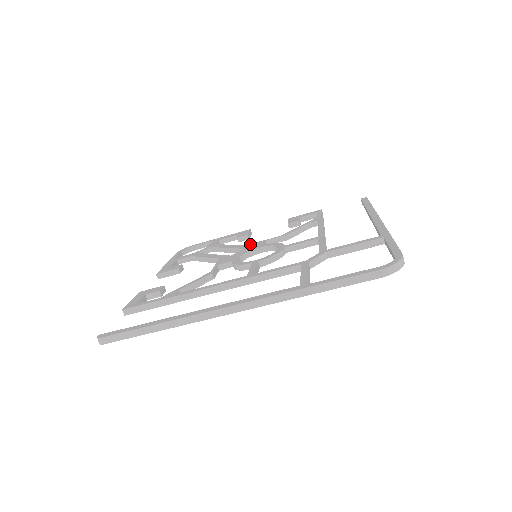
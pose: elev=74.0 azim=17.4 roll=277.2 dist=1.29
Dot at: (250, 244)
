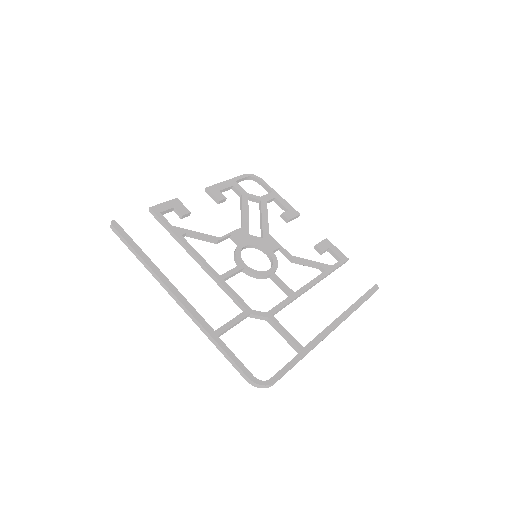
Dot at: (271, 237)
